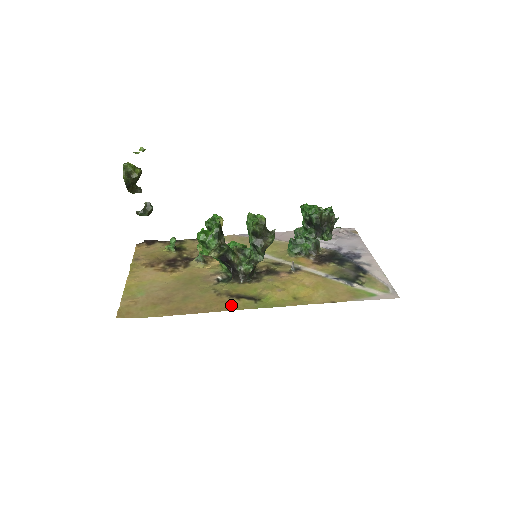
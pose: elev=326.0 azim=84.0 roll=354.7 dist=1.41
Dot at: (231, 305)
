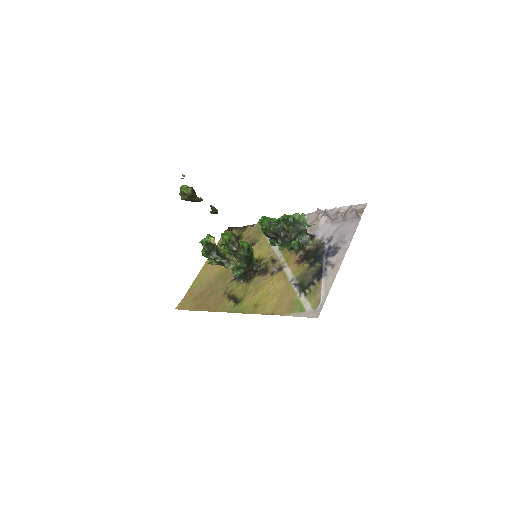
Dot at: (222, 306)
